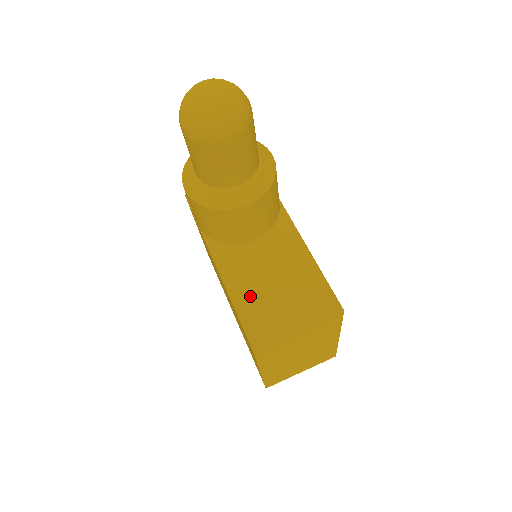
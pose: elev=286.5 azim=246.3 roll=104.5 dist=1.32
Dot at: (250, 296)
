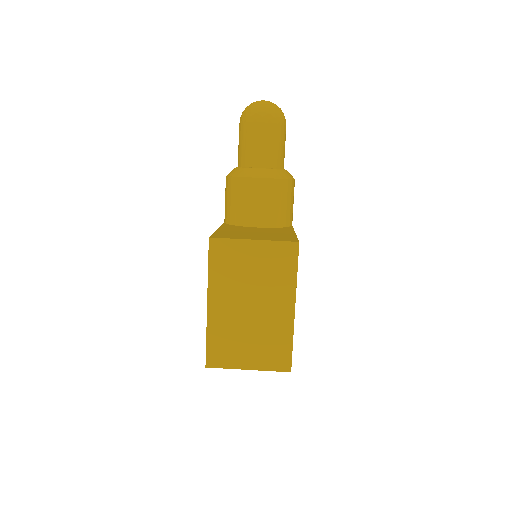
Dot at: (231, 232)
